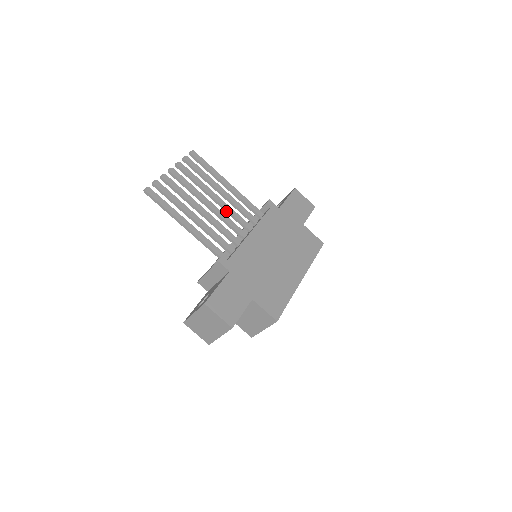
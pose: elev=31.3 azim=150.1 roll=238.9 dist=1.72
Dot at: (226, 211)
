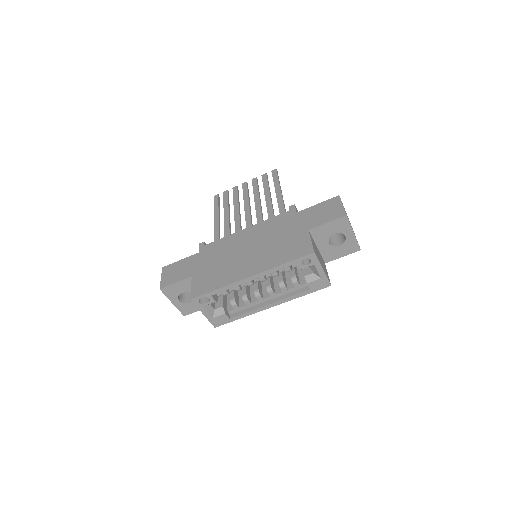
Dot at: (257, 214)
